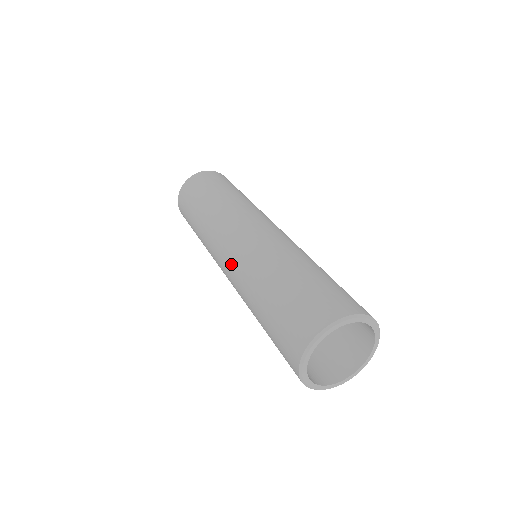
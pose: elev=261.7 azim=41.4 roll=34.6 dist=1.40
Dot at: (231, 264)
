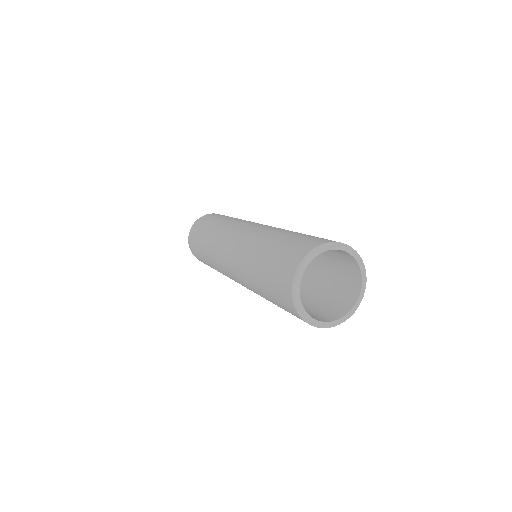
Dot at: (236, 243)
